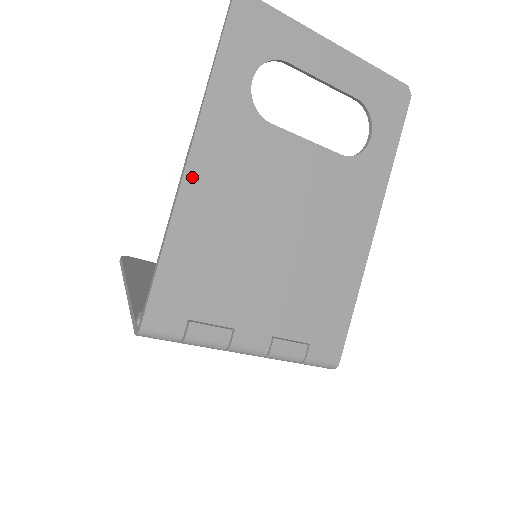
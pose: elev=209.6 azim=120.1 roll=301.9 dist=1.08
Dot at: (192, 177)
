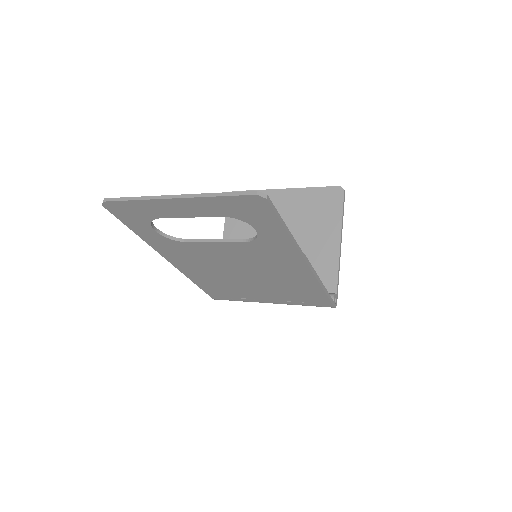
Dot at: (177, 265)
